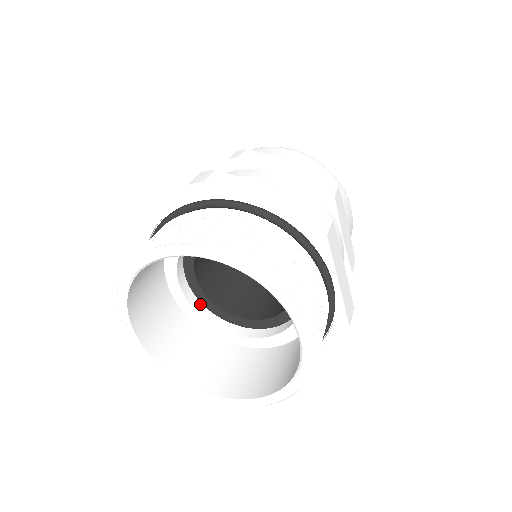
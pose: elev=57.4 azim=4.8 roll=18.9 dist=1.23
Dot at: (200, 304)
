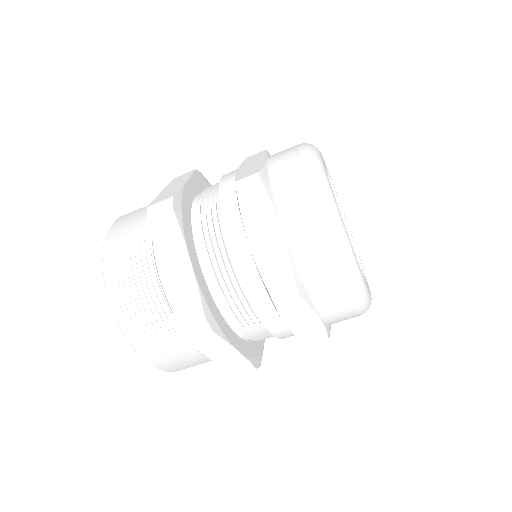
Dot at: occluded
